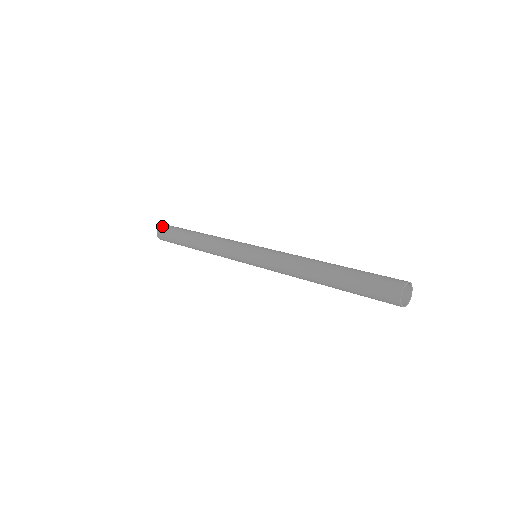
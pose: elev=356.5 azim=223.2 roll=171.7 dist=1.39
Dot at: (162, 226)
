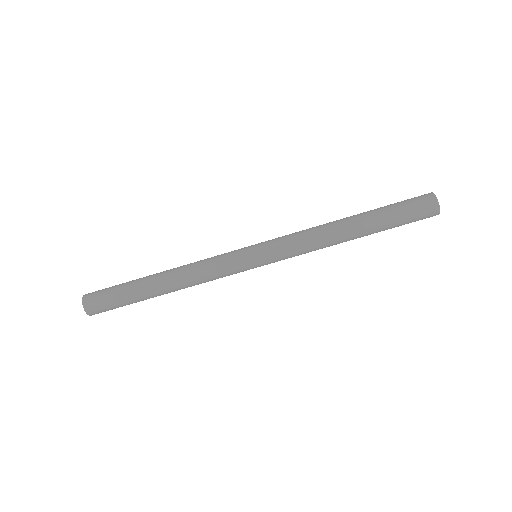
Dot at: (88, 294)
